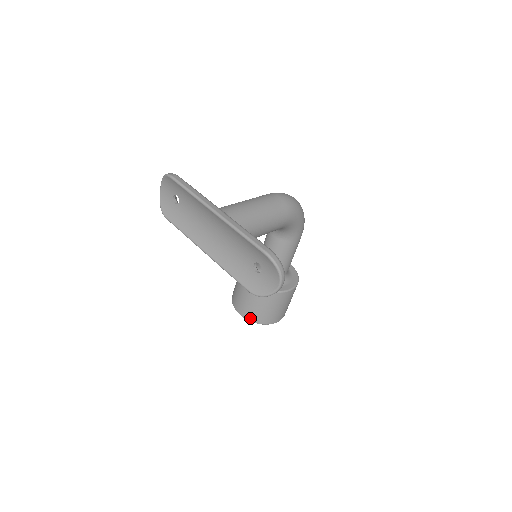
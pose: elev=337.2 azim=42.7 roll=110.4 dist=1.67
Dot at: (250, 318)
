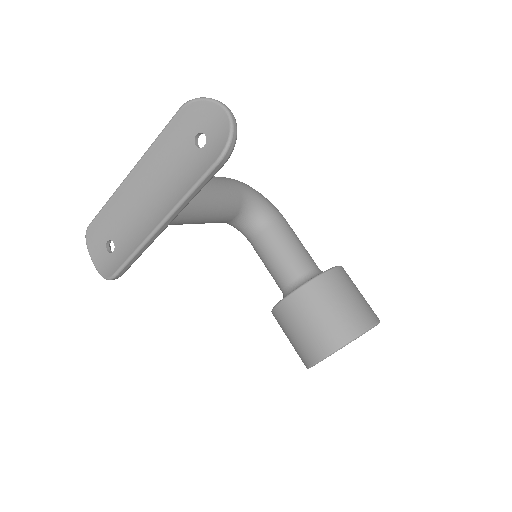
Dot at: (338, 341)
